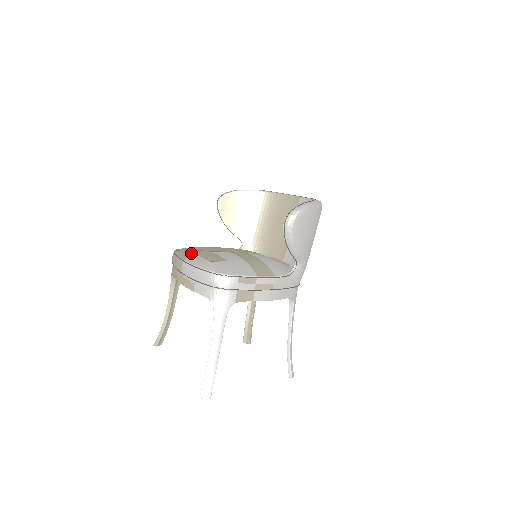
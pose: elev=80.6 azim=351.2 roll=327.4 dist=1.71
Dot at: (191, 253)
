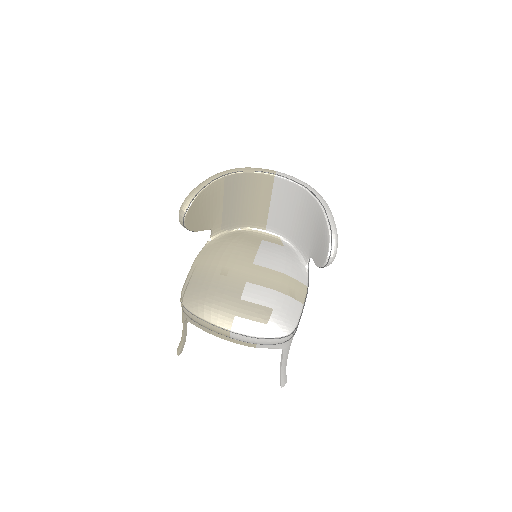
Dot at: (223, 314)
